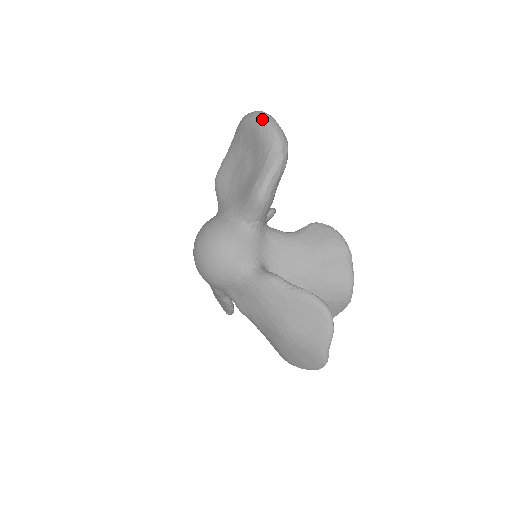
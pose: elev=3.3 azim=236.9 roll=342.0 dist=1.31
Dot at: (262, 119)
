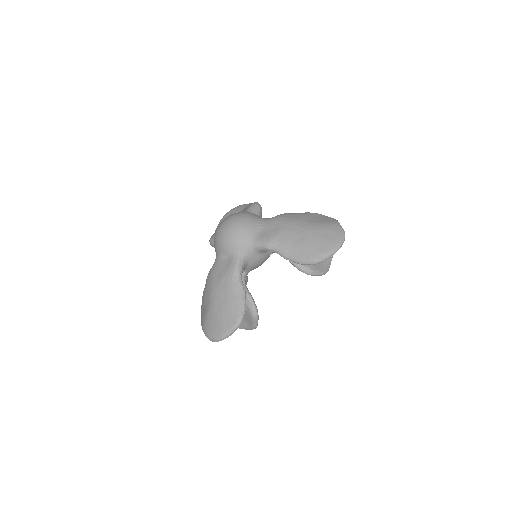
Dot at: occluded
